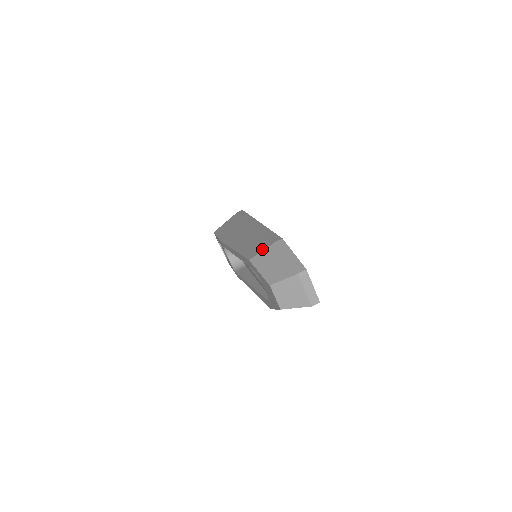
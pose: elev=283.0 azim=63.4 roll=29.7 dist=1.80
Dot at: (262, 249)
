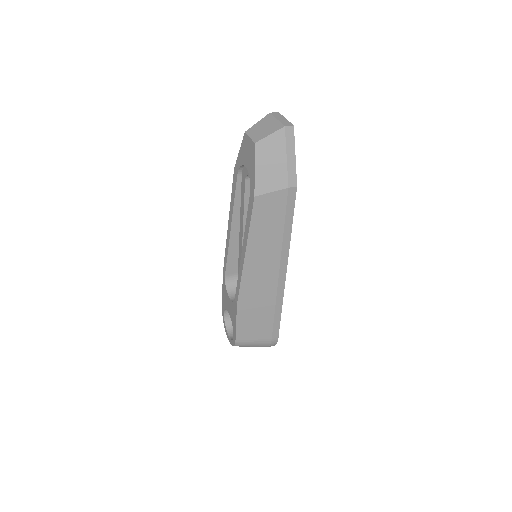
Dot at: occluded
